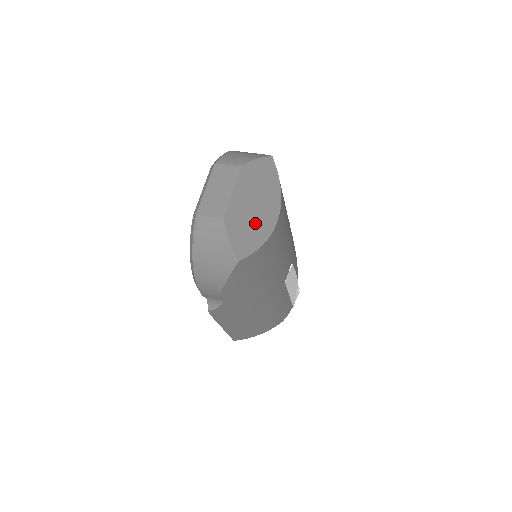
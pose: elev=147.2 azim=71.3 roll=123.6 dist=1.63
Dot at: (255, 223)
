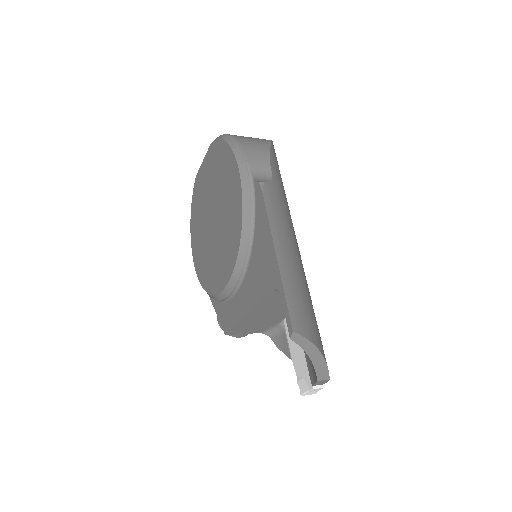
Dot at: occluded
